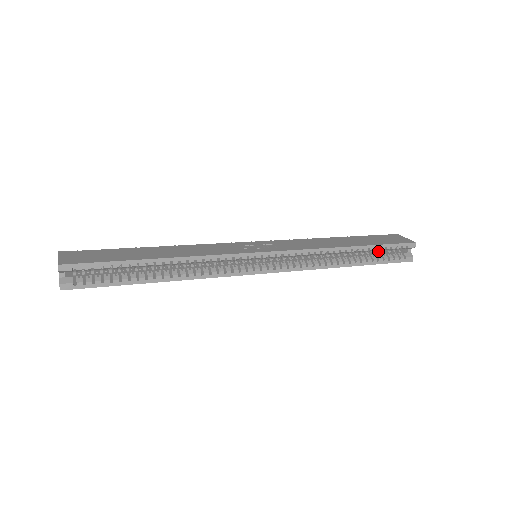
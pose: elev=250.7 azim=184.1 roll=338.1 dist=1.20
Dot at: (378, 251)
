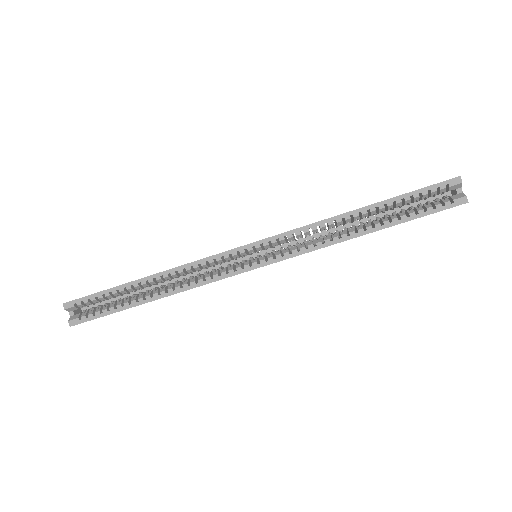
Dot at: (411, 206)
